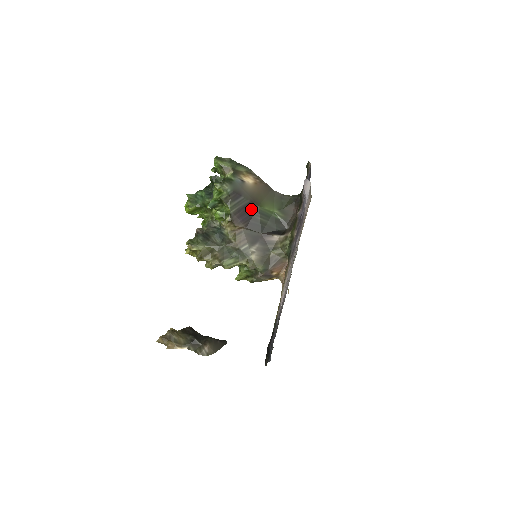
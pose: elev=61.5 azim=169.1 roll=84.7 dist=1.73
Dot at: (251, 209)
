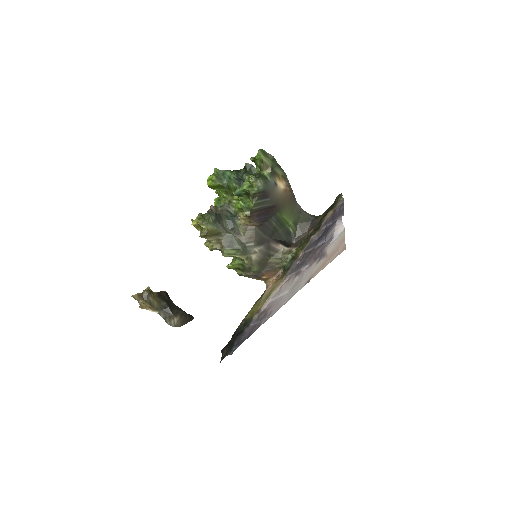
Dot at: (271, 212)
